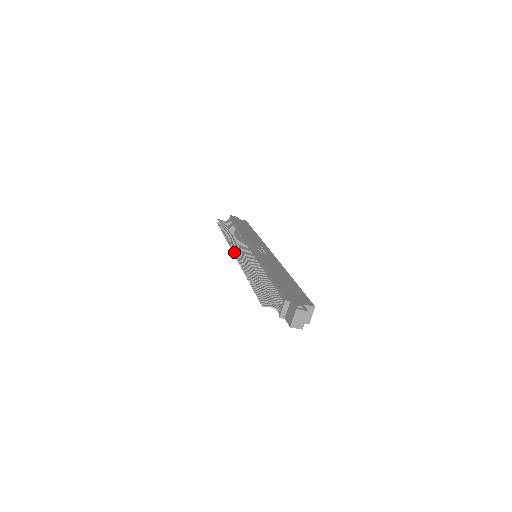
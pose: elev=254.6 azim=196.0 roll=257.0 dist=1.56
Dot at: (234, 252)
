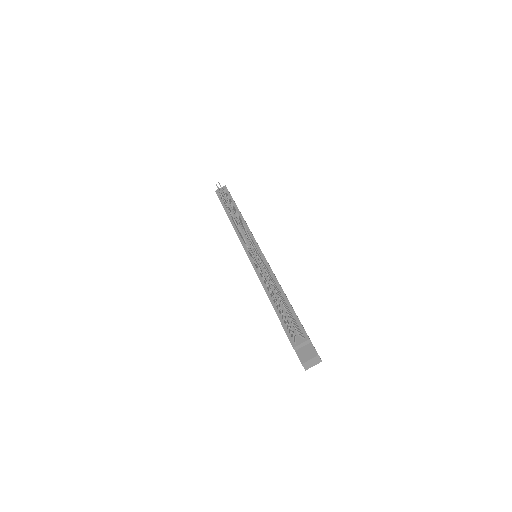
Dot at: (245, 240)
